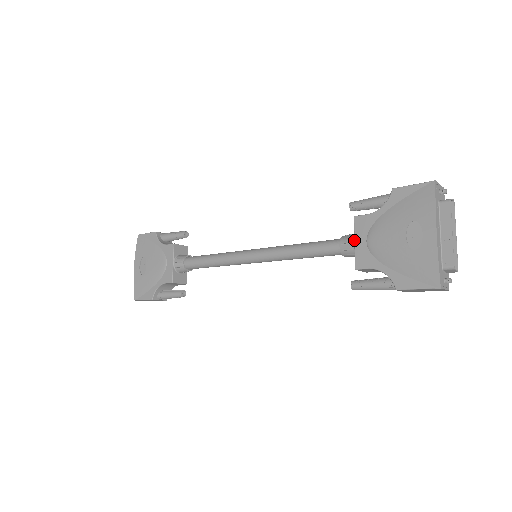
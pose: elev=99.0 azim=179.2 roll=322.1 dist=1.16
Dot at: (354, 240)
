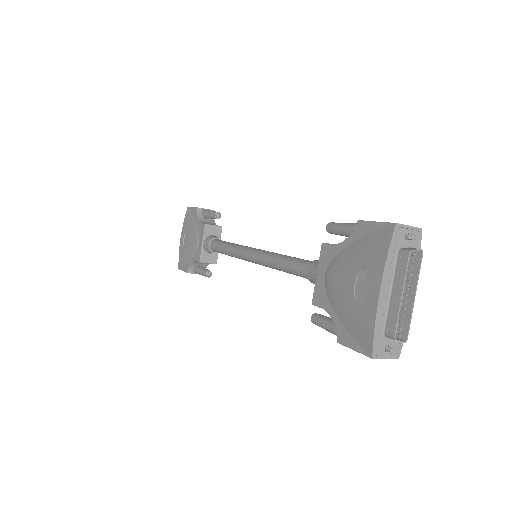
Dot at: (317, 270)
